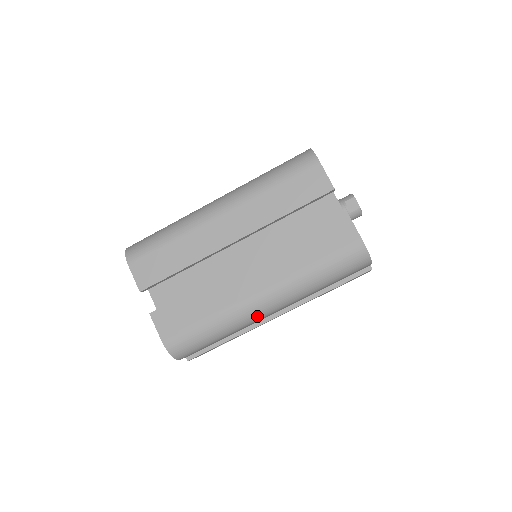
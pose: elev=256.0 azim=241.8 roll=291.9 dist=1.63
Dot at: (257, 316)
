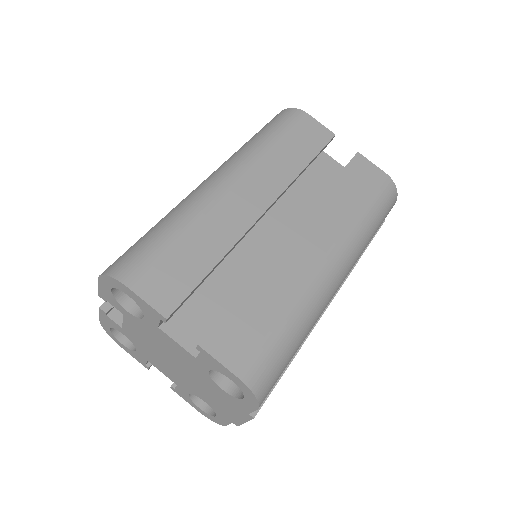
Dot at: (331, 294)
